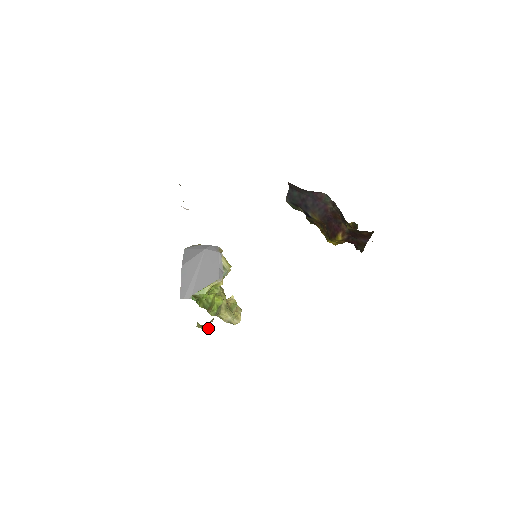
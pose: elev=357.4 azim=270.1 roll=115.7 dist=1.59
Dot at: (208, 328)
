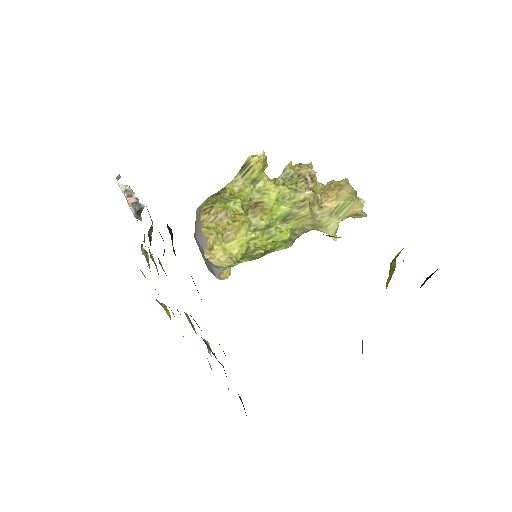
Dot at: occluded
